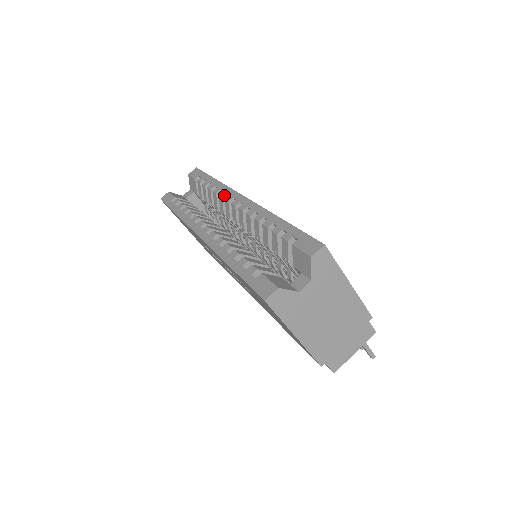
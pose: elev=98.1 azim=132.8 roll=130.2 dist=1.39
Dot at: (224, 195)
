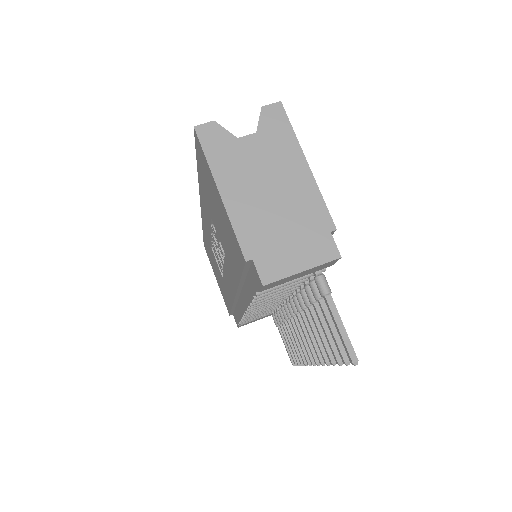
Dot at: occluded
